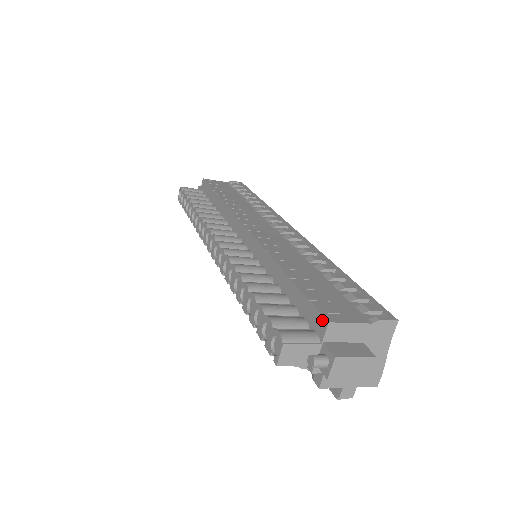
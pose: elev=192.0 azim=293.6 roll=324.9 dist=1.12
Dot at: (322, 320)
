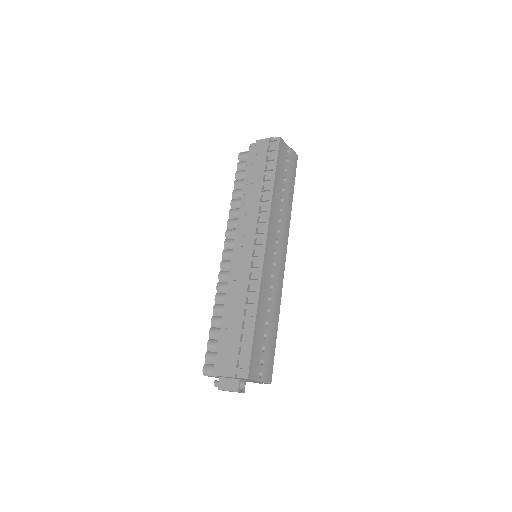
Dot at: (215, 370)
